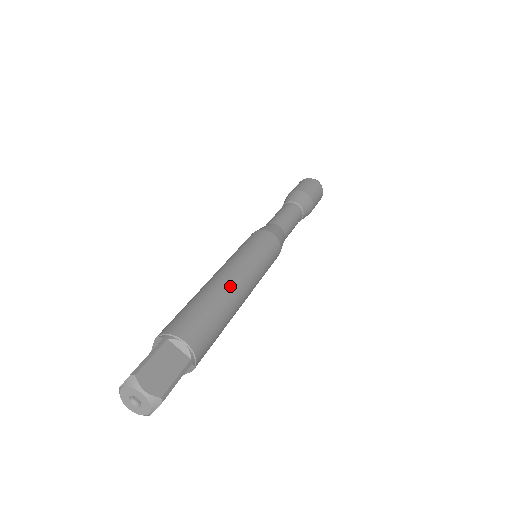
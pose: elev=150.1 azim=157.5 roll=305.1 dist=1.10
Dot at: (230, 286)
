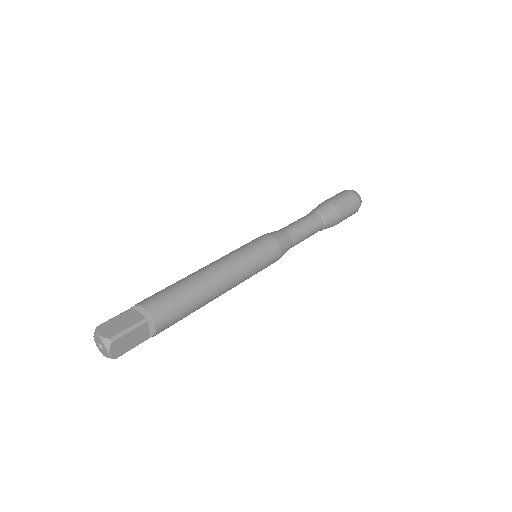
Dot at: (215, 293)
